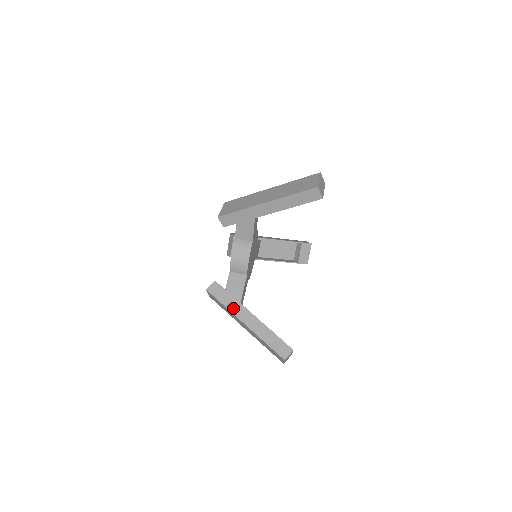
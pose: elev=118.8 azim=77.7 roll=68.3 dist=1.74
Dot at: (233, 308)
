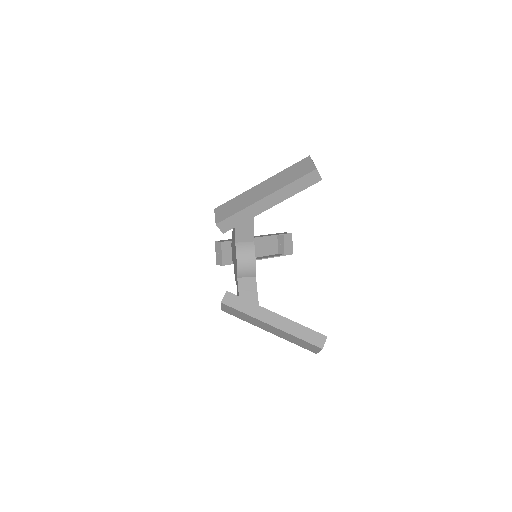
Dot at: (255, 313)
